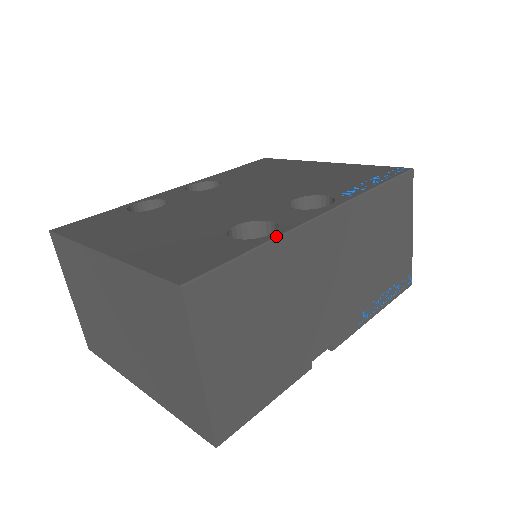
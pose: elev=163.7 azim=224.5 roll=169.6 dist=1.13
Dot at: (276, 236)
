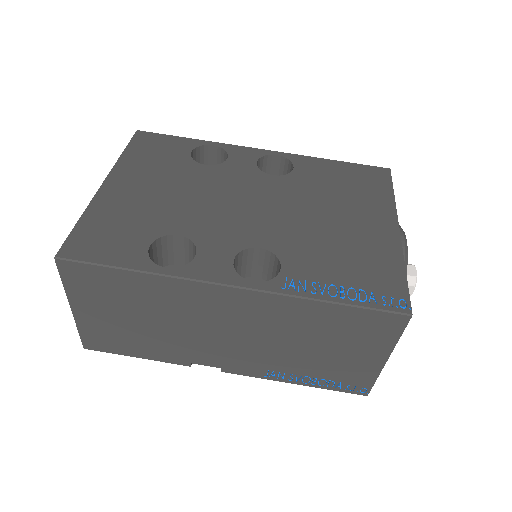
Dot at: (161, 273)
